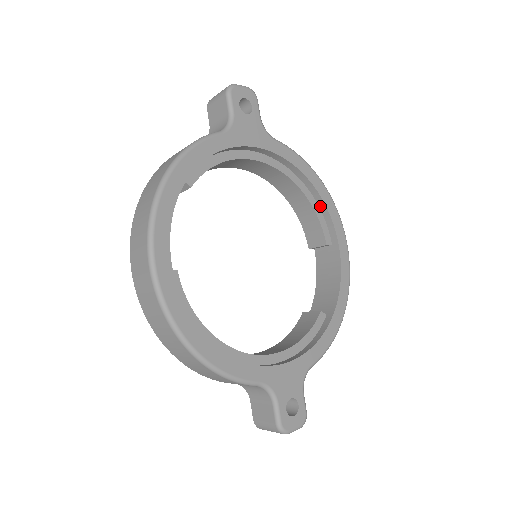
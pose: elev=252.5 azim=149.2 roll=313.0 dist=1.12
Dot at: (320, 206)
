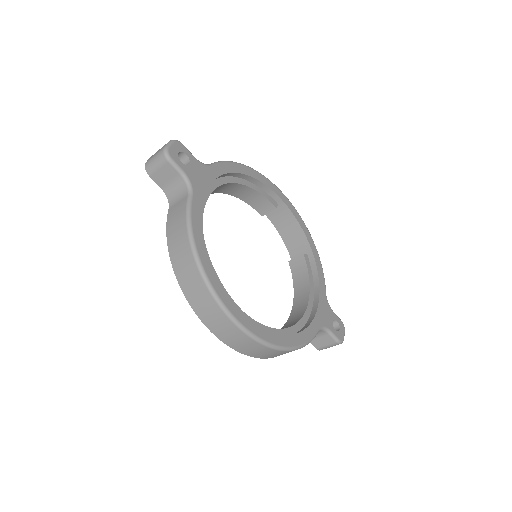
Dot at: (257, 185)
